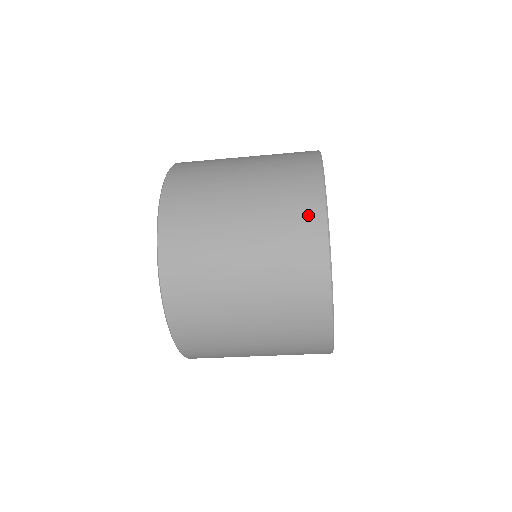
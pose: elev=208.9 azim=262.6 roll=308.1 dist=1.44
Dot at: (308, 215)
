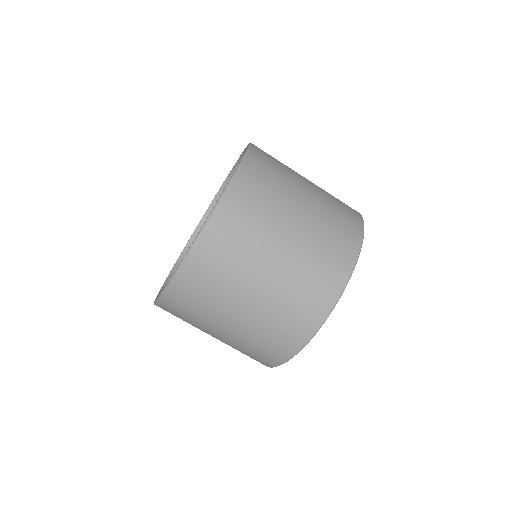
Dot at: occluded
